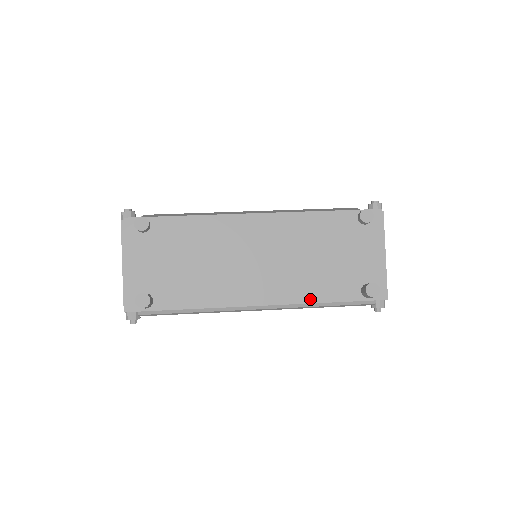
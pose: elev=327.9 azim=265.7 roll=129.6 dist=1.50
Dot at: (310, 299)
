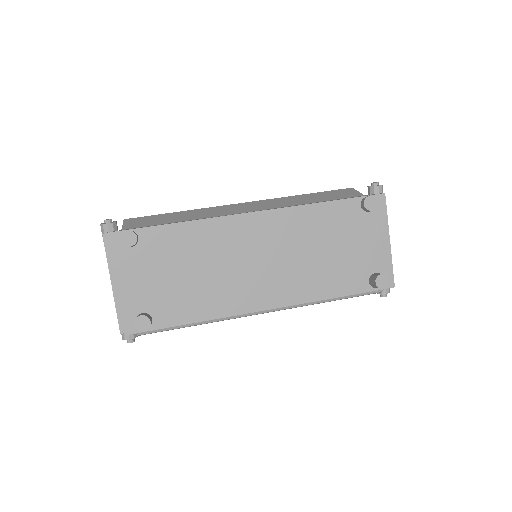
Dot at: (318, 296)
